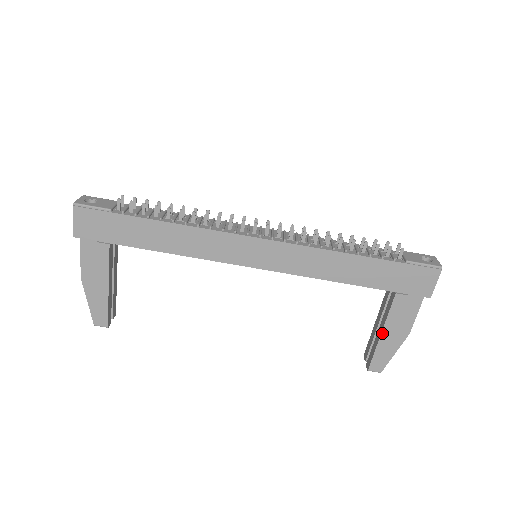
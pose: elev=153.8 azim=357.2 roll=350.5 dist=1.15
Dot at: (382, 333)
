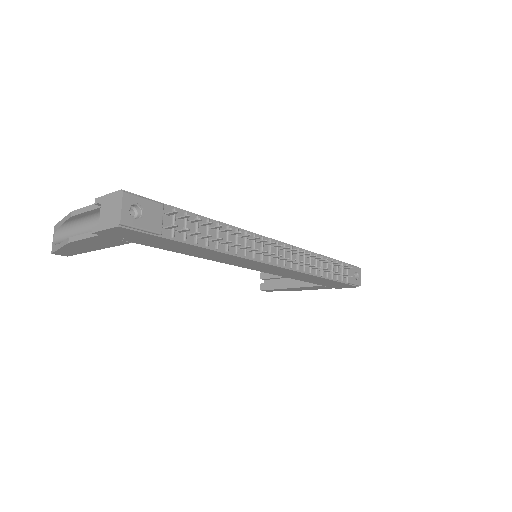
Dot at: (291, 288)
